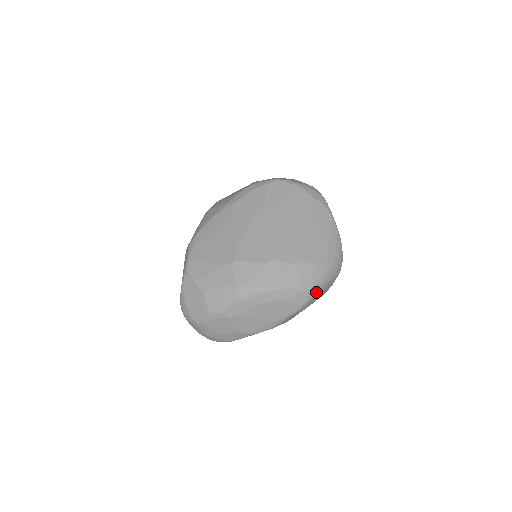
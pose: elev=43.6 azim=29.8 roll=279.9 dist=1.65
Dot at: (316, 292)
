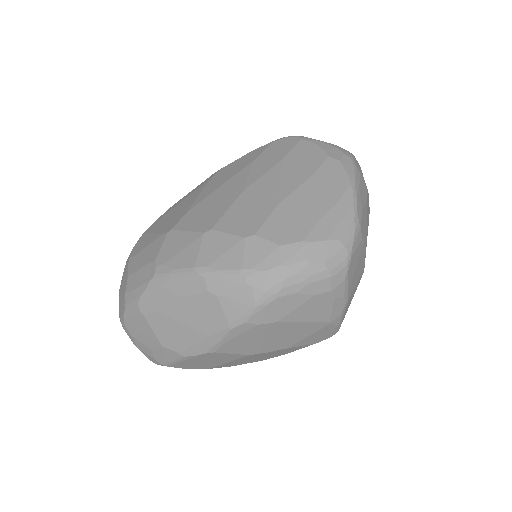
Dot at: (272, 293)
